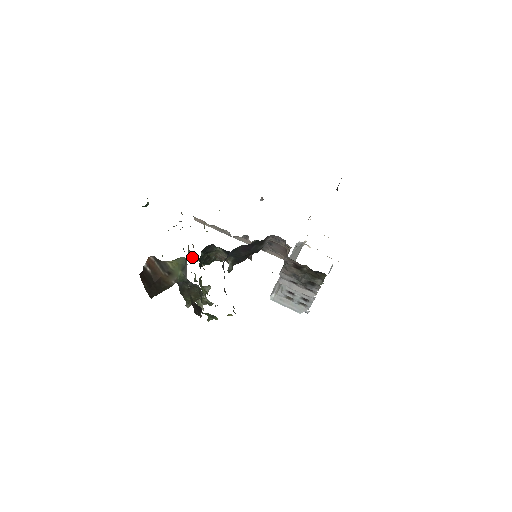
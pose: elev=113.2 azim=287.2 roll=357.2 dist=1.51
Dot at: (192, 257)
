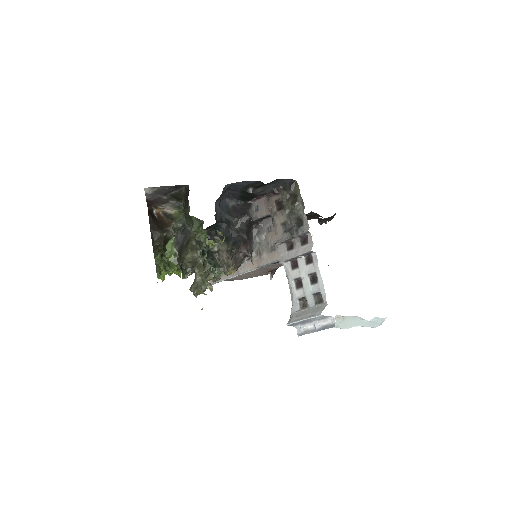
Dot at: occluded
